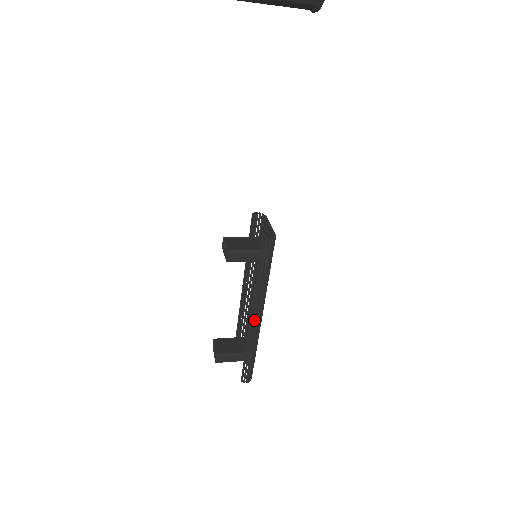
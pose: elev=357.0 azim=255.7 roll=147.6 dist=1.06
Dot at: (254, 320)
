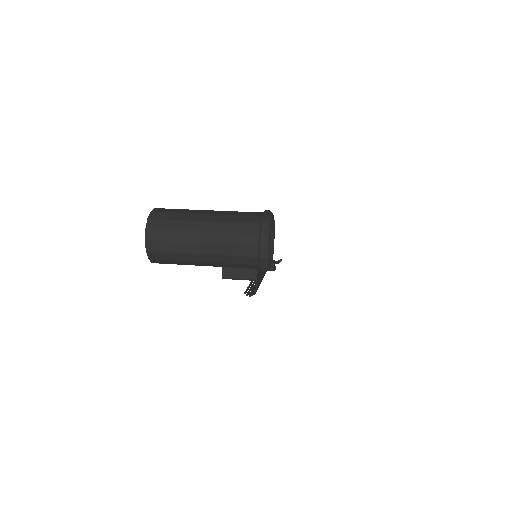
Dot at: occluded
